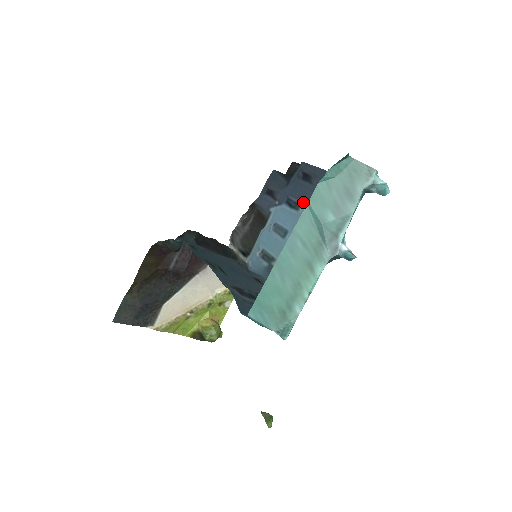
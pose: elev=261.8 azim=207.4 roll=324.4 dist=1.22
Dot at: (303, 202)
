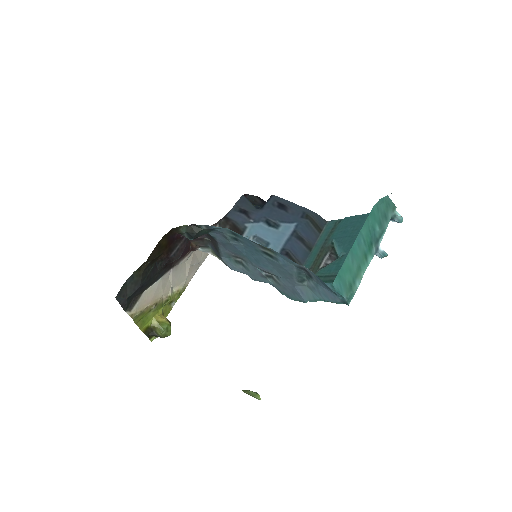
Dot at: (282, 224)
